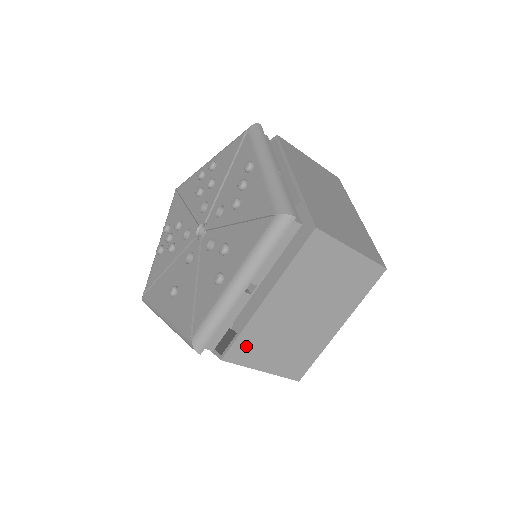
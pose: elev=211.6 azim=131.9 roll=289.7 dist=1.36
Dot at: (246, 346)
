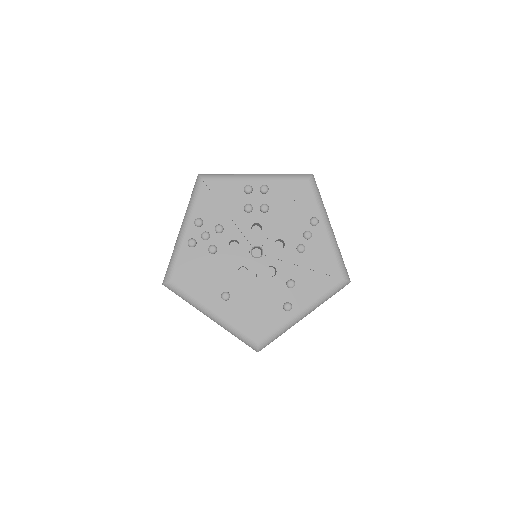
Dot at: occluded
